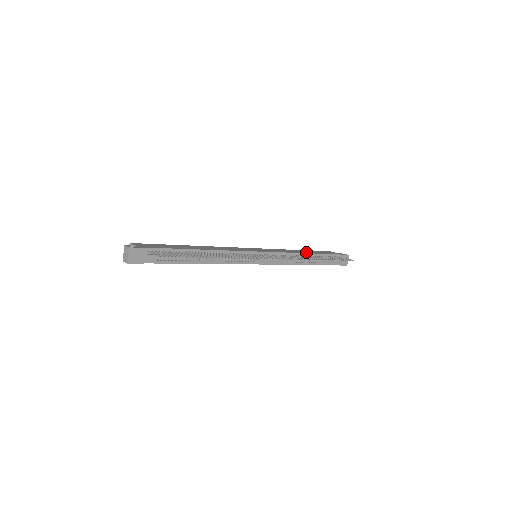
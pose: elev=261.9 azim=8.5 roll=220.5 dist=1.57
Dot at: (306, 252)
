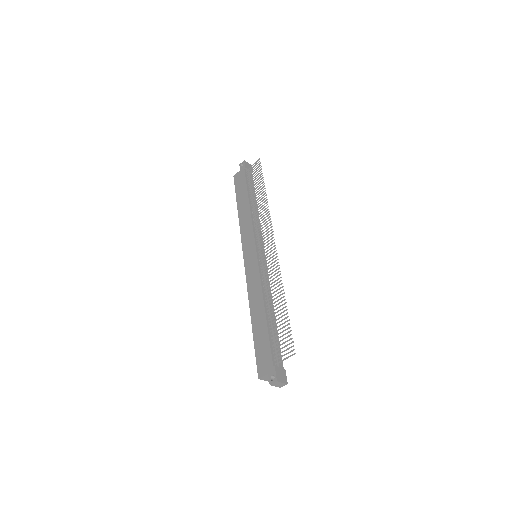
Dot at: (246, 204)
